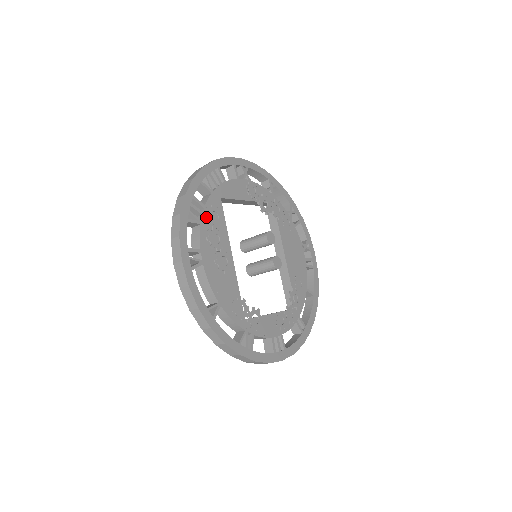
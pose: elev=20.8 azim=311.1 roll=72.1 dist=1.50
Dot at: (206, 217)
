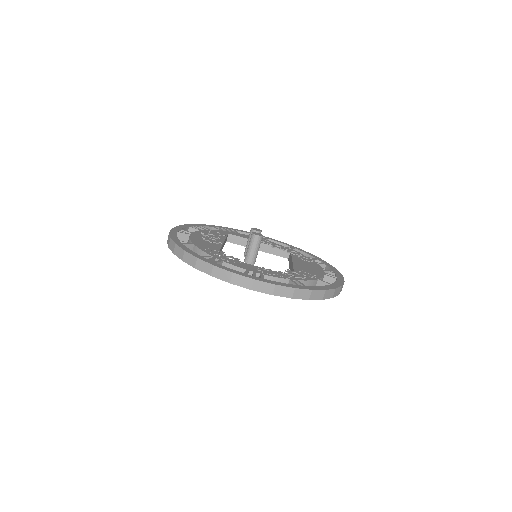
Dot at: (207, 231)
